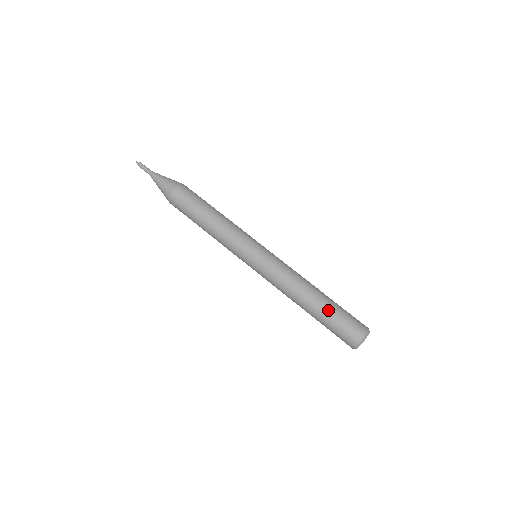
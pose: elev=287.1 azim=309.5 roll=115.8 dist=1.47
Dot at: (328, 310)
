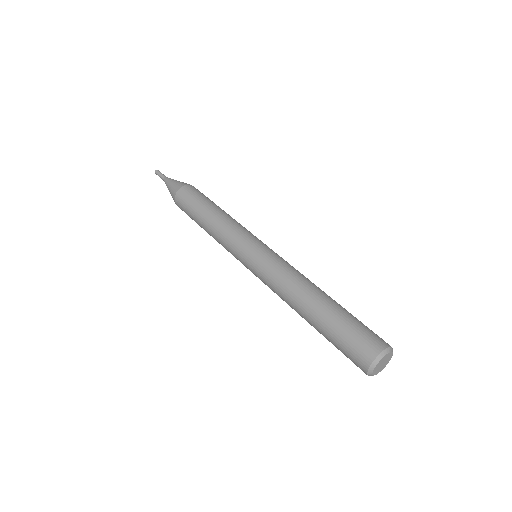
Dot at: (325, 325)
